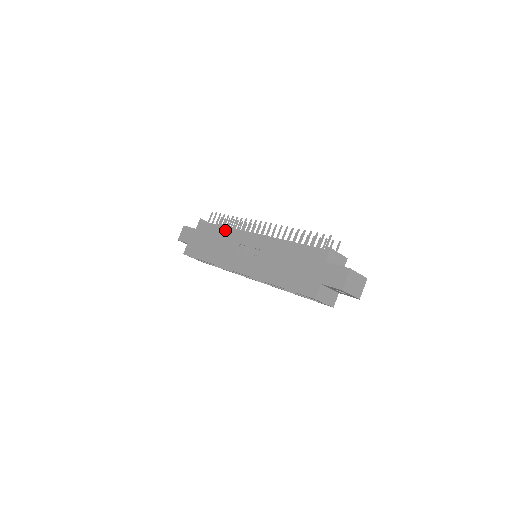
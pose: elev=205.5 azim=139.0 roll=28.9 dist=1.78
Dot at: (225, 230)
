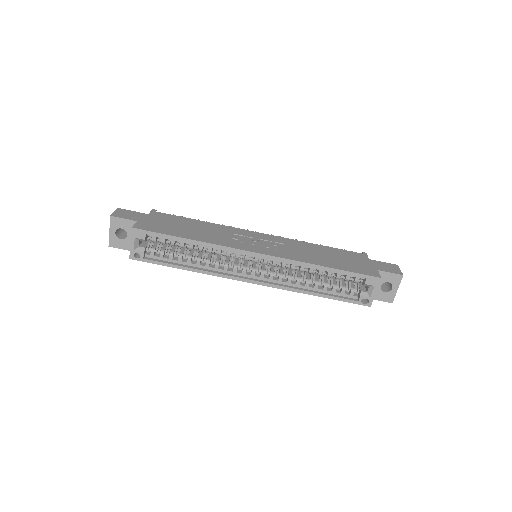
Dot at: (210, 223)
